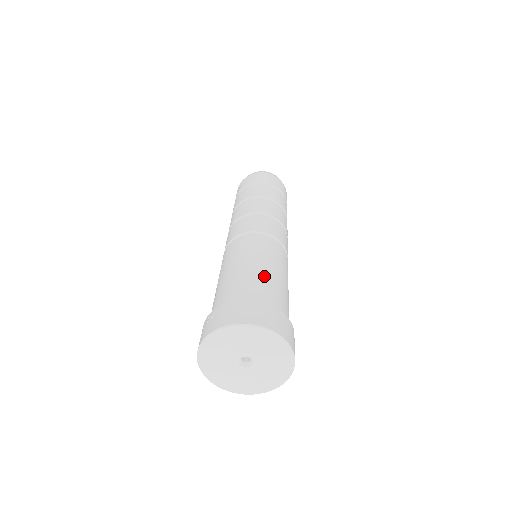
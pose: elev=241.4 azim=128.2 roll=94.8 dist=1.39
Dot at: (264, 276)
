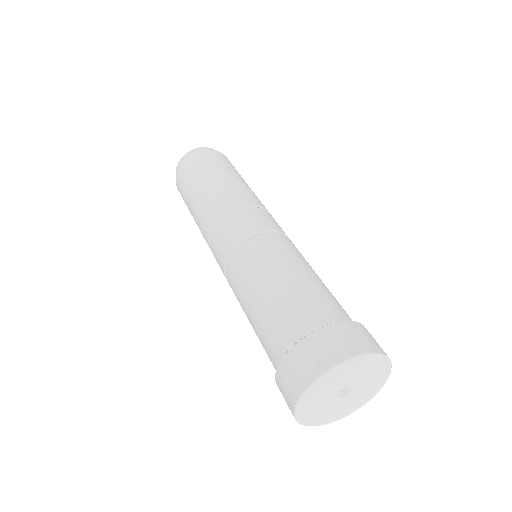
Dot at: (325, 288)
